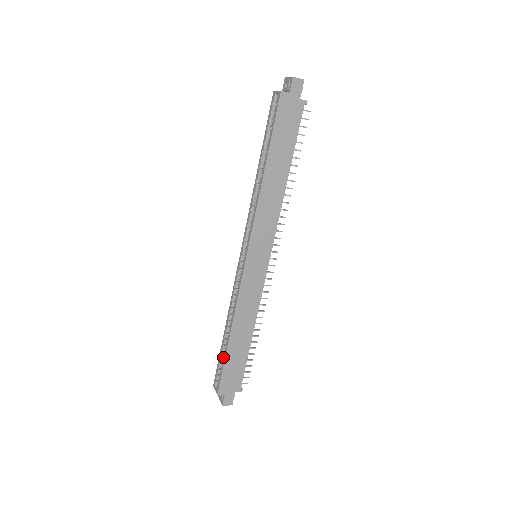
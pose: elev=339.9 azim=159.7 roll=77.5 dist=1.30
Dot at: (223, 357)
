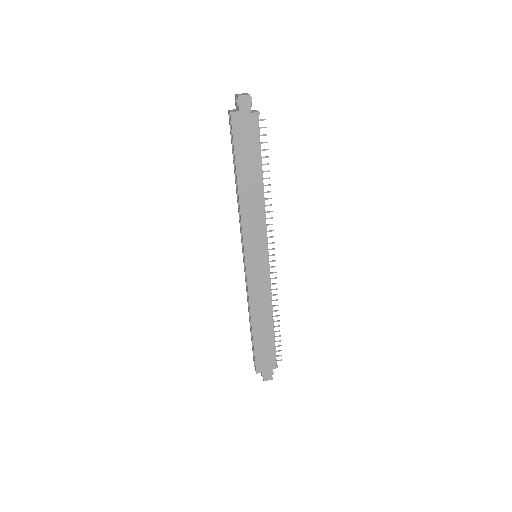
Dot at: occluded
